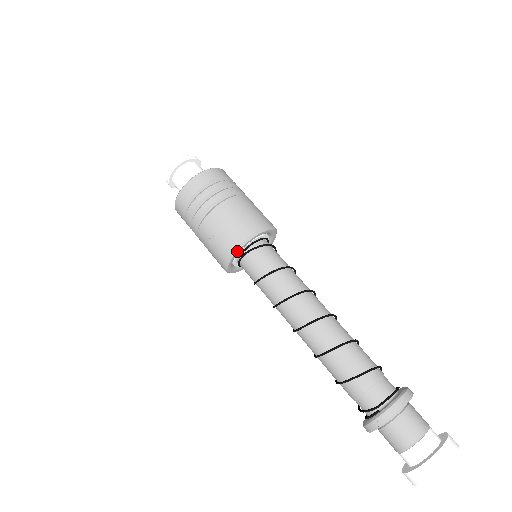
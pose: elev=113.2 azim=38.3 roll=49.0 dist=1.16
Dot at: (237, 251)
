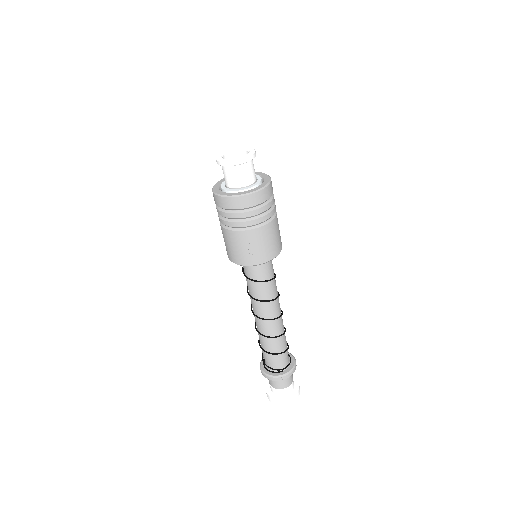
Dot at: occluded
